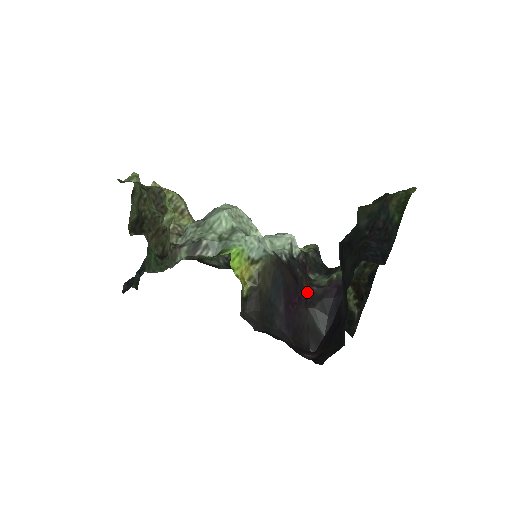
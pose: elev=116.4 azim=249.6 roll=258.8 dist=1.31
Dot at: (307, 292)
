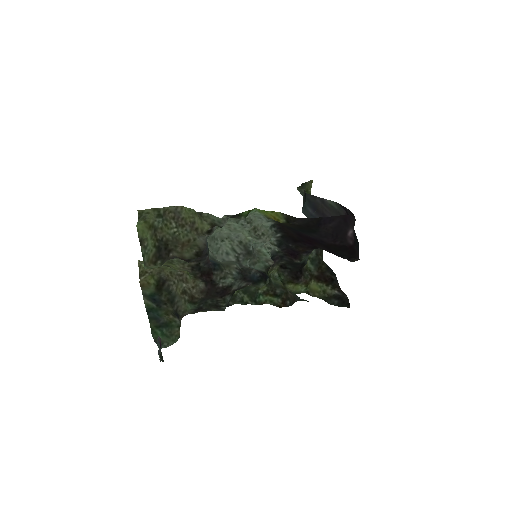
Dot at: (308, 249)
